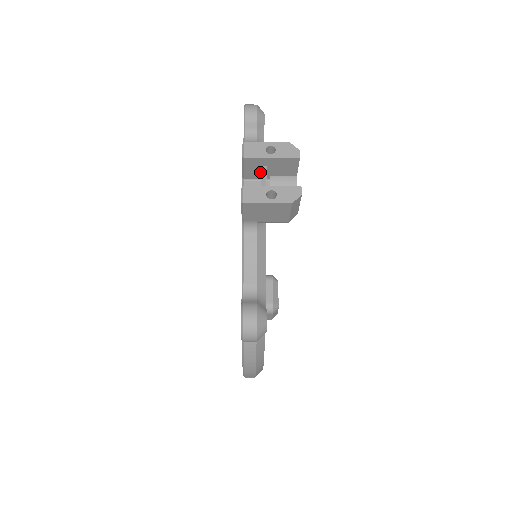
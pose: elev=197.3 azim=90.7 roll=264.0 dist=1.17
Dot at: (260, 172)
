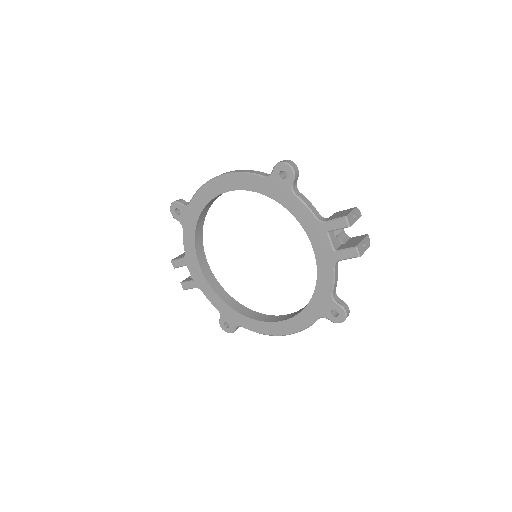
Dot at: occluded
